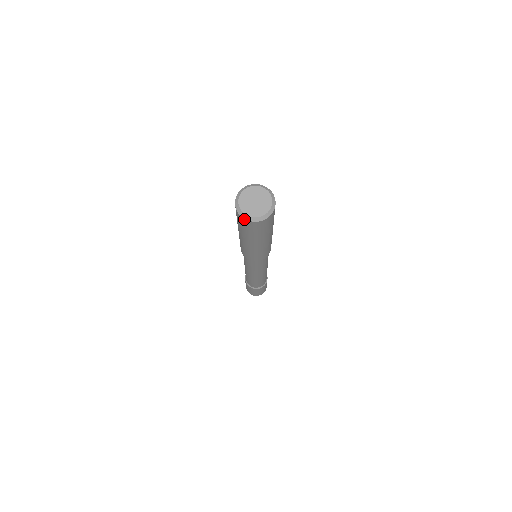
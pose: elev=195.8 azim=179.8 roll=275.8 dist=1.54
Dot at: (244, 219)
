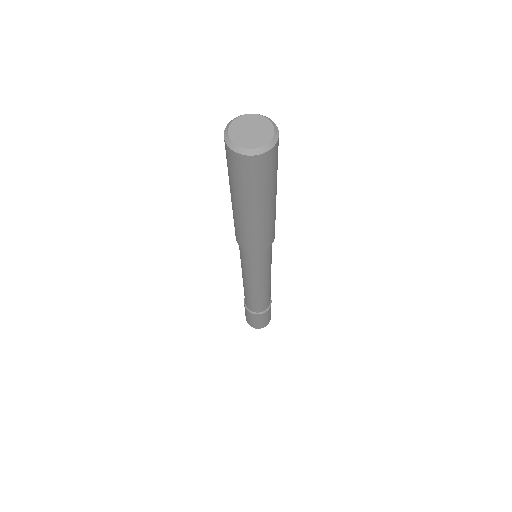
Dot at: (232, 151)
